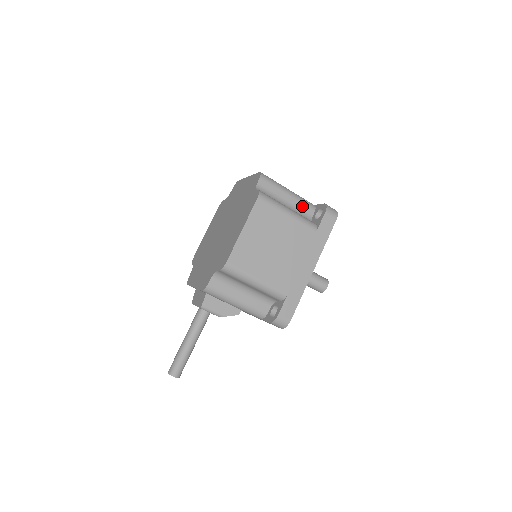
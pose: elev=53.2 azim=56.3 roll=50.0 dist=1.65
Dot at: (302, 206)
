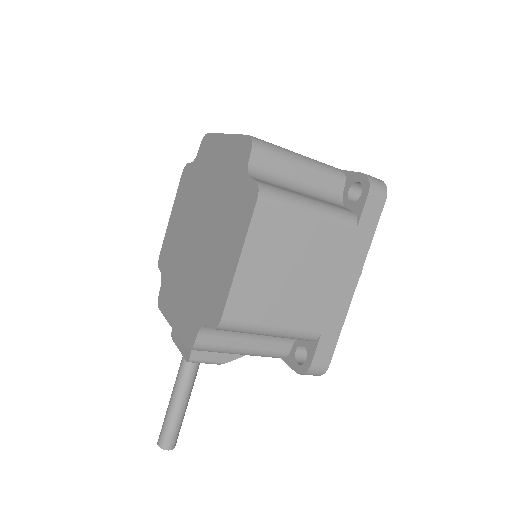
Dot at: (325, 180)
